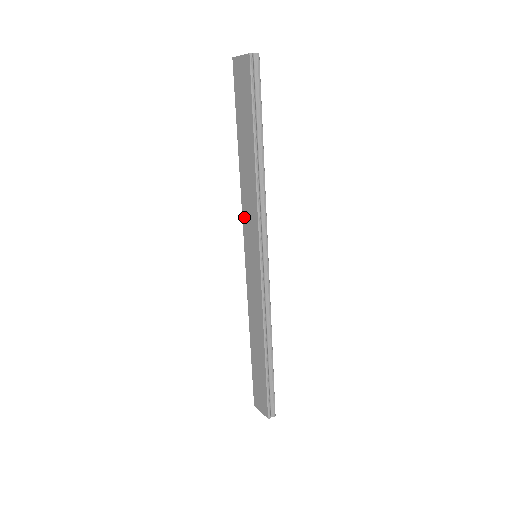
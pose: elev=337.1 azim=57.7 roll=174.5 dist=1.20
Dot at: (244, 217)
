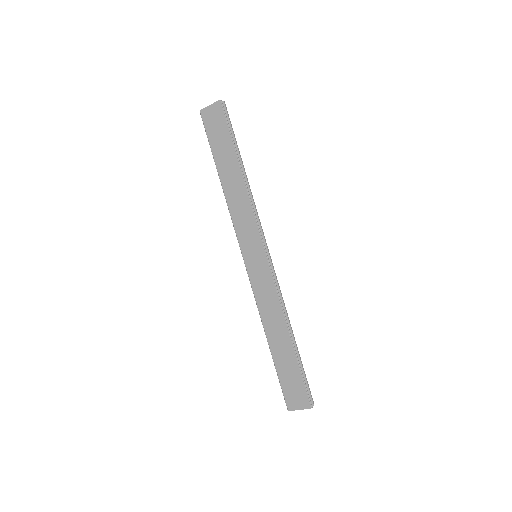
Dot at: (237, 227)
